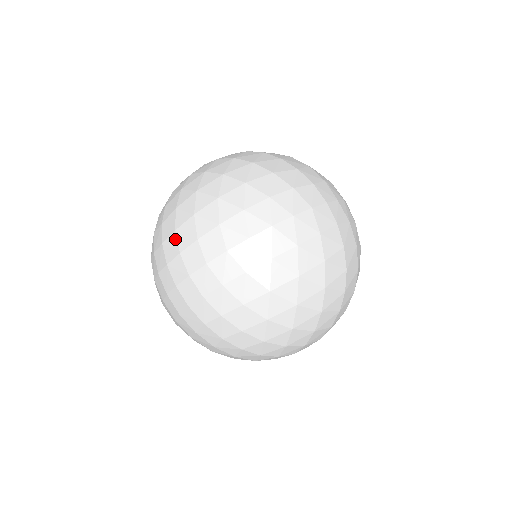
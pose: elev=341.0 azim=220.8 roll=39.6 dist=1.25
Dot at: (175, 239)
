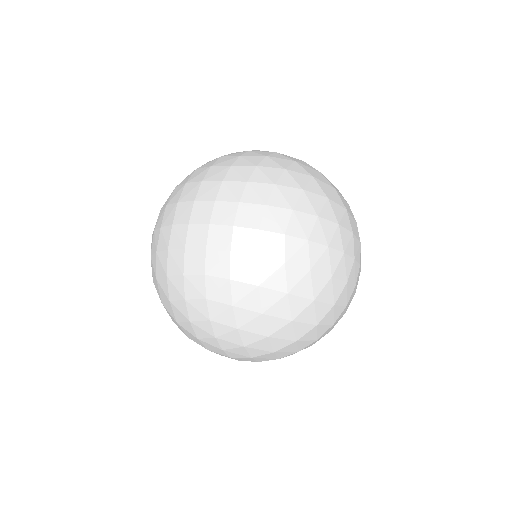
Dot at: (182, 204)
